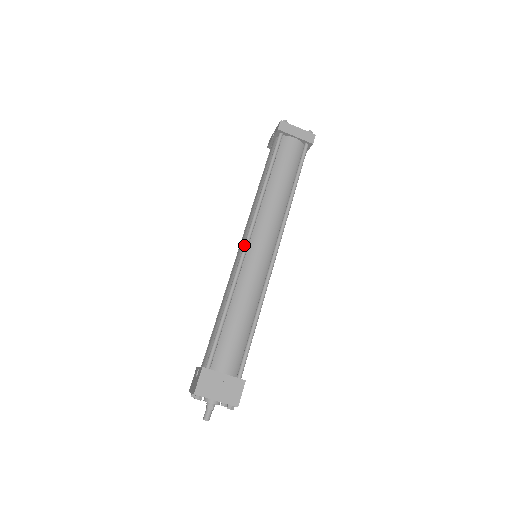
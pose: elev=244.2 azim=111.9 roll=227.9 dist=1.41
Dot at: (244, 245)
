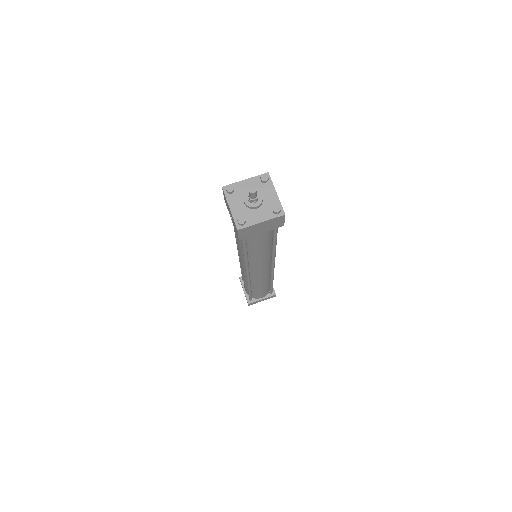
Dot at: (237, 248)
